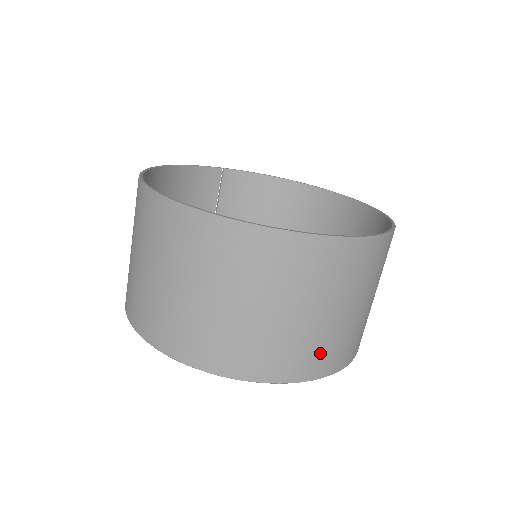
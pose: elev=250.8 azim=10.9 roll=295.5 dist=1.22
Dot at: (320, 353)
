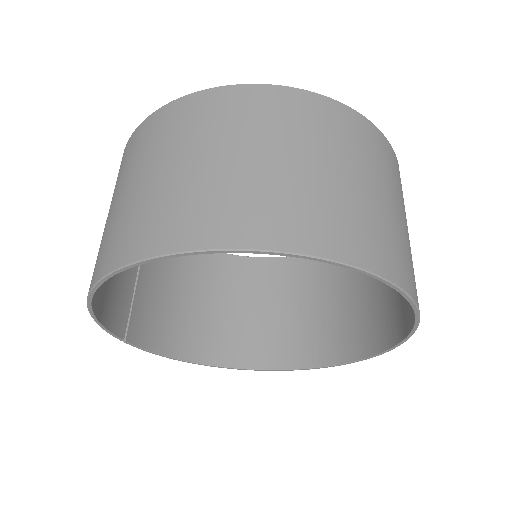
Dot at: occluded
